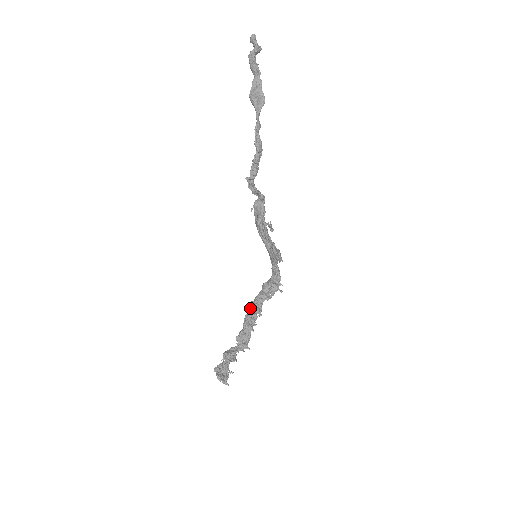
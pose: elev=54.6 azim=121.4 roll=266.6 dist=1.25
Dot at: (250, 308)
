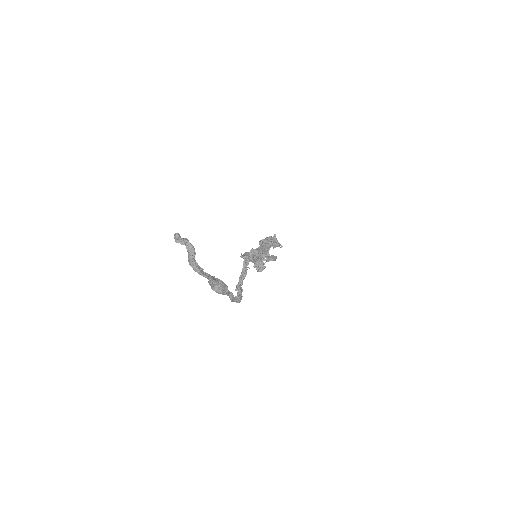
Dot at: occluded
